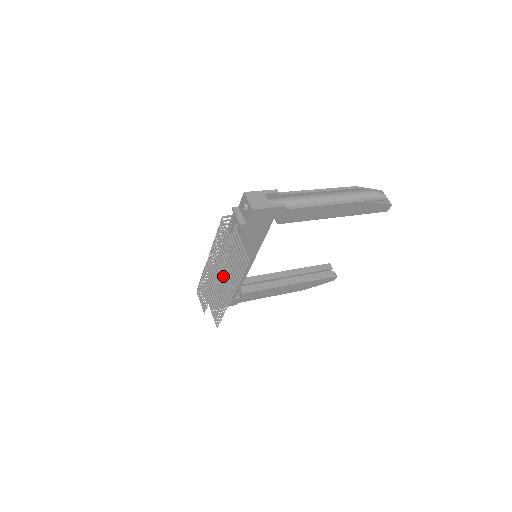
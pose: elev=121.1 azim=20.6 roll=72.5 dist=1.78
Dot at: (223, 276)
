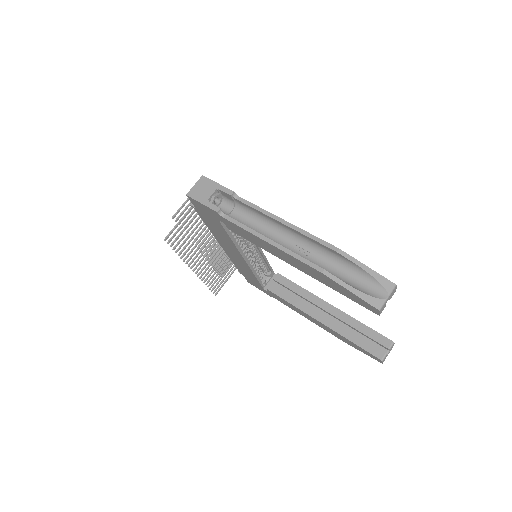
Dot at: (209, 250)
